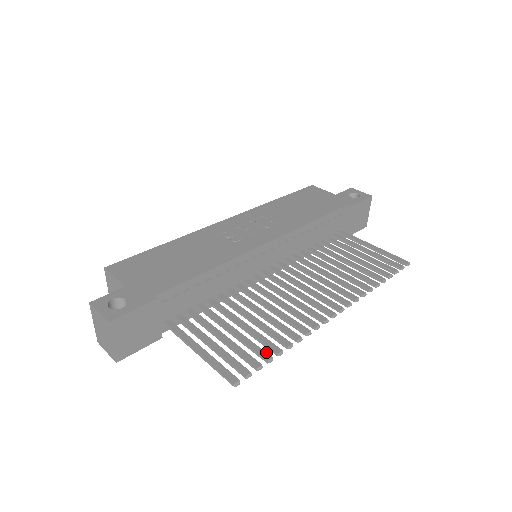
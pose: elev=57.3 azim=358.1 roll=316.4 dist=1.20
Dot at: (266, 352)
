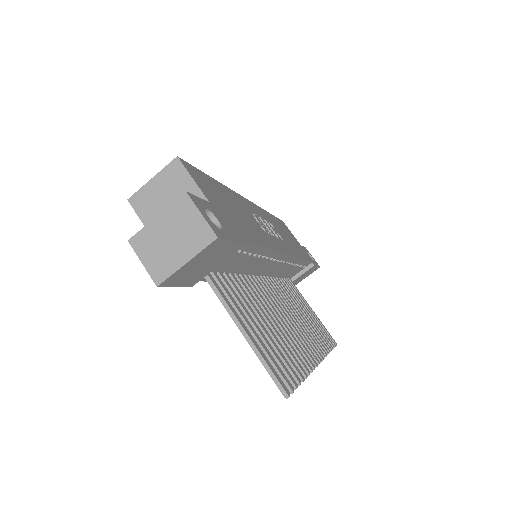
Dot at: (295, 371)
